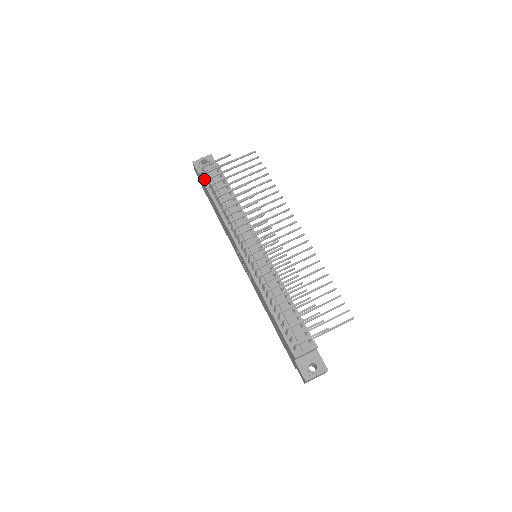
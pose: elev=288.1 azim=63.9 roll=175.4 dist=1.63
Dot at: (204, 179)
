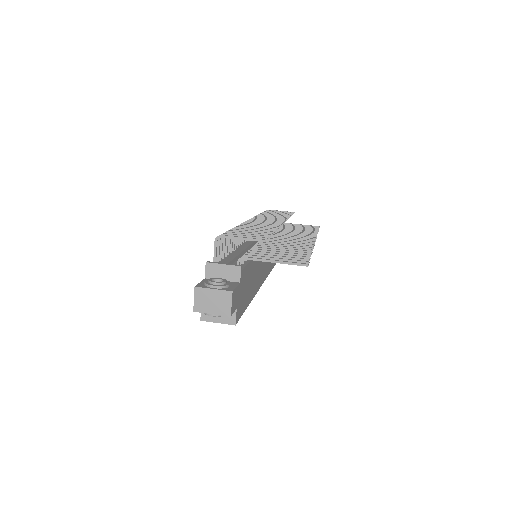
Dot at: occluded
